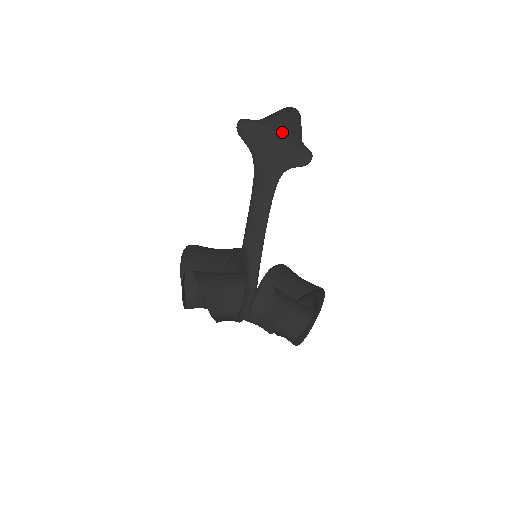
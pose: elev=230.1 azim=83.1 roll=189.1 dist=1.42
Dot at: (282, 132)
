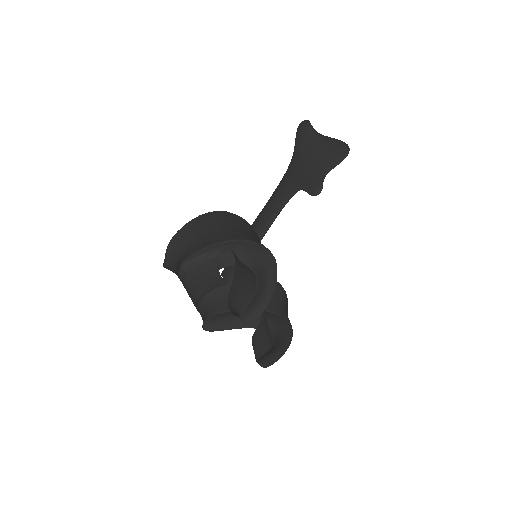
Dot at: (321, 156)
